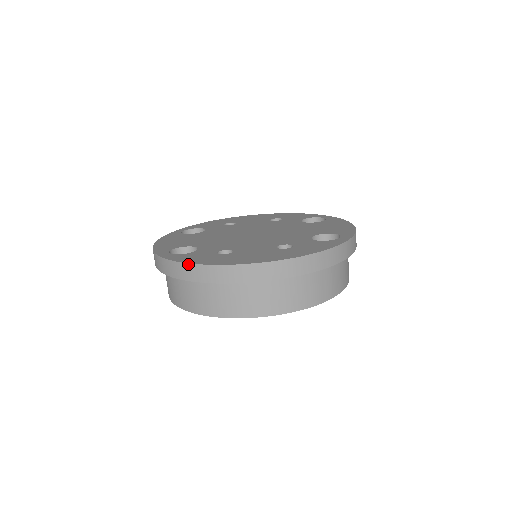
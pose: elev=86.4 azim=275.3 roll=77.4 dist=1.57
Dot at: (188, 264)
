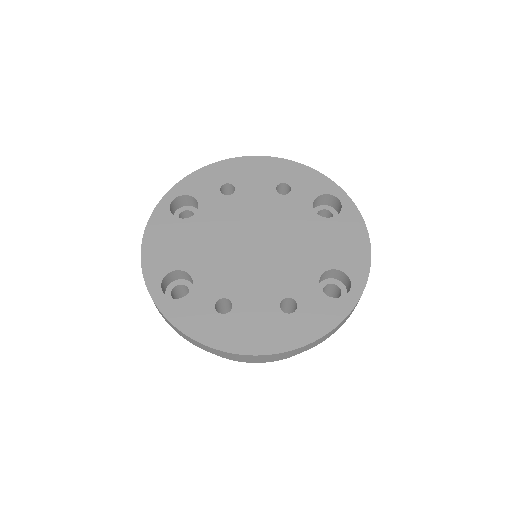
Dot at: (185, 335)
